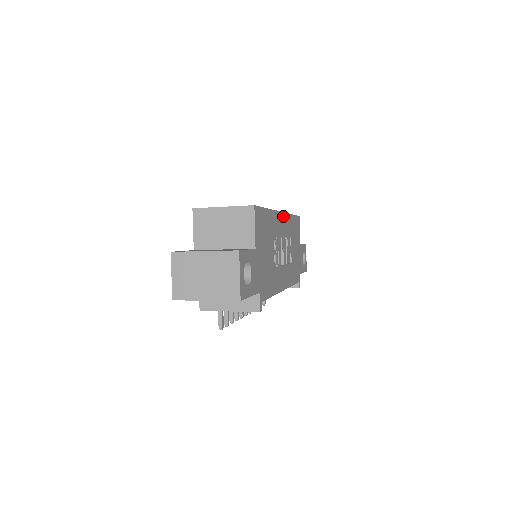
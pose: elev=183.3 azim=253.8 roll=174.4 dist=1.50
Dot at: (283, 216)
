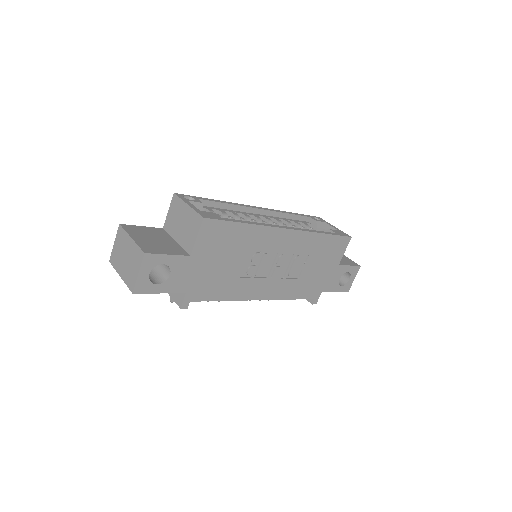
Dot at: (293, 233)
